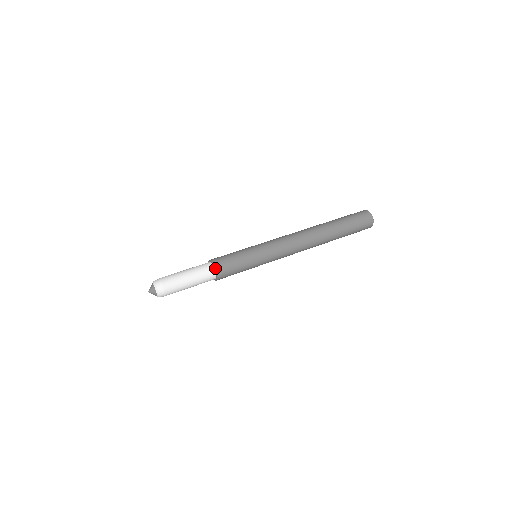
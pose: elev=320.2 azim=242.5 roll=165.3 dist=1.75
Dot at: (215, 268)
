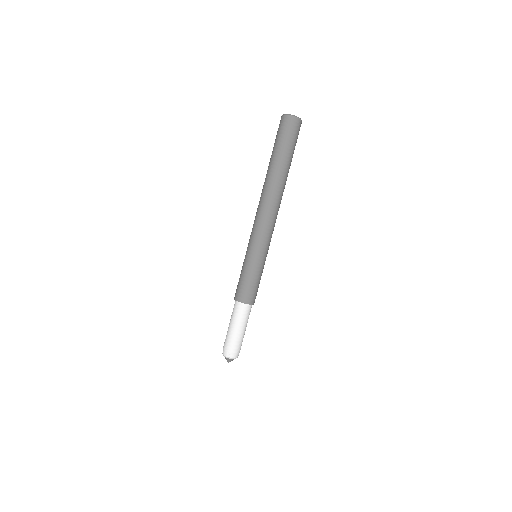
Dot at: (253, 304)
